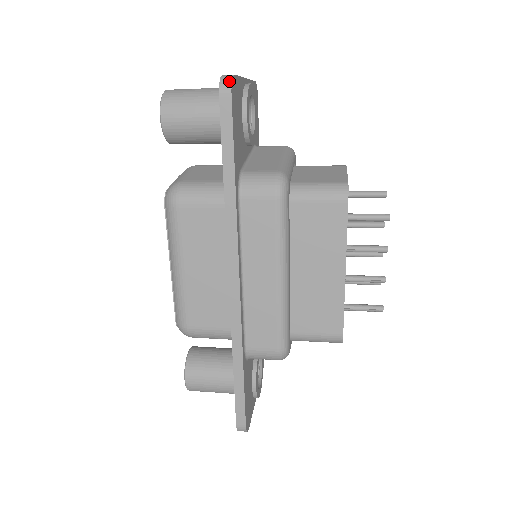
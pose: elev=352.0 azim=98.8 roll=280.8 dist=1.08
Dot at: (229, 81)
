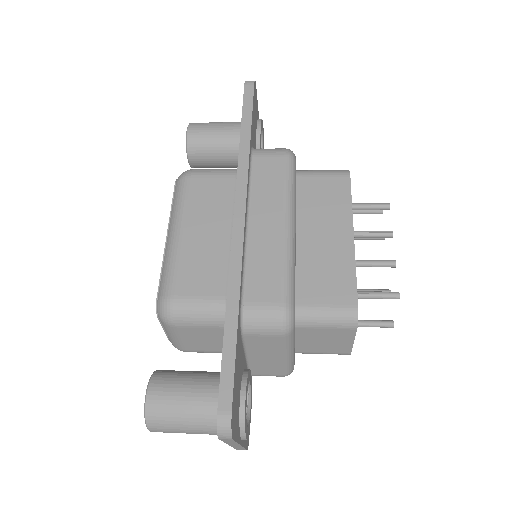
Dot at: occluded
